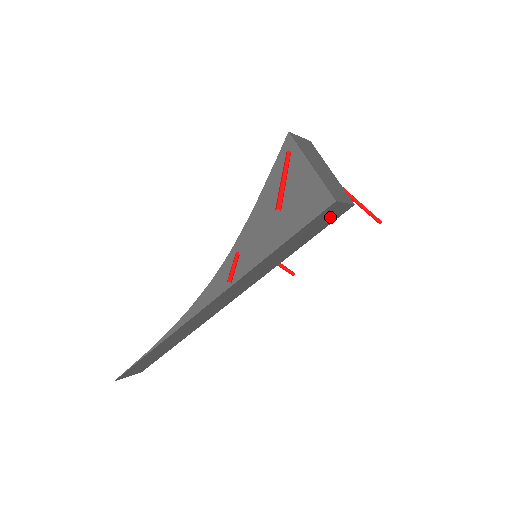
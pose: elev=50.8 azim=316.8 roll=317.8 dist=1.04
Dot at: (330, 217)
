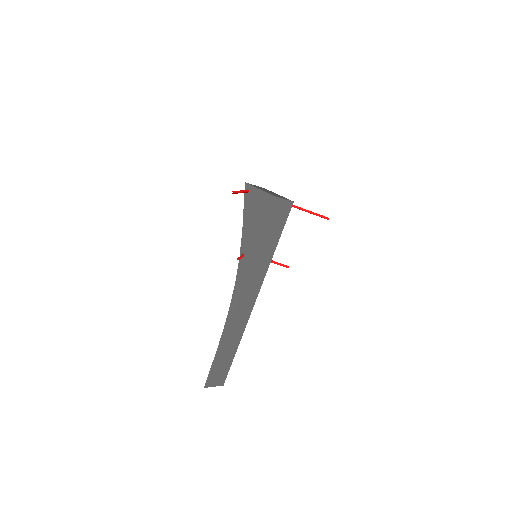
Dot at: (282, 212)
